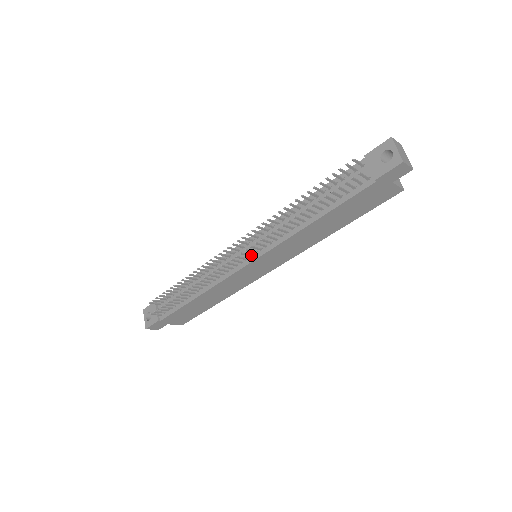
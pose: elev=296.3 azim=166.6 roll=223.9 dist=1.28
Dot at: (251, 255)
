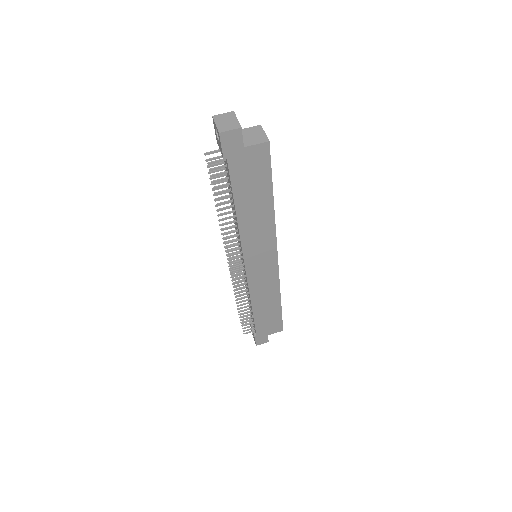
Dot at: (242, 260)
